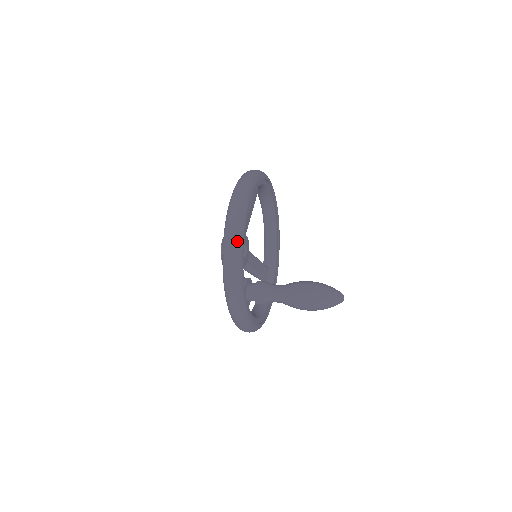
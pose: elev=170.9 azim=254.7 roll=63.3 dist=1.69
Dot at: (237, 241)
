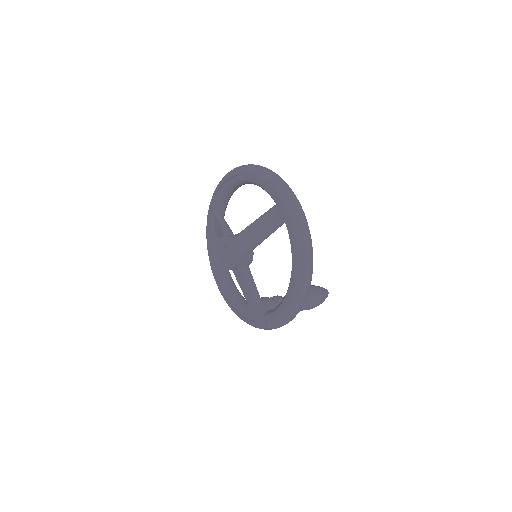
Dot at: occluded
